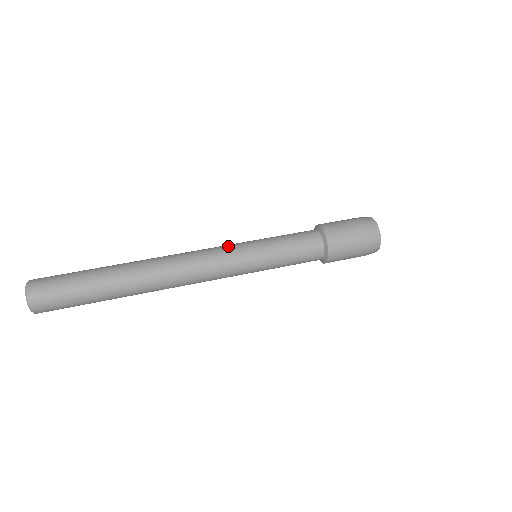
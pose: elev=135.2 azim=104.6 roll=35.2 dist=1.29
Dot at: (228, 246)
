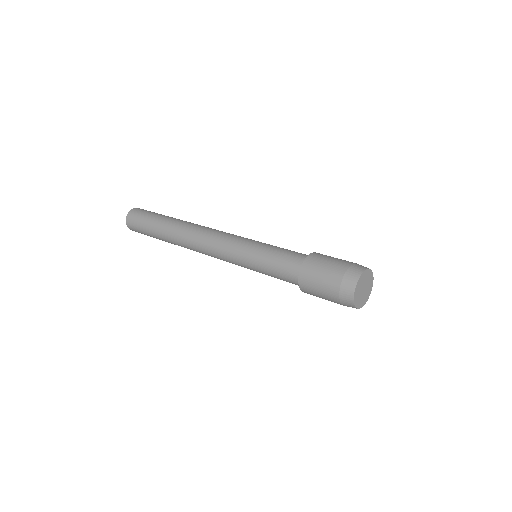
Dot at: occluded
